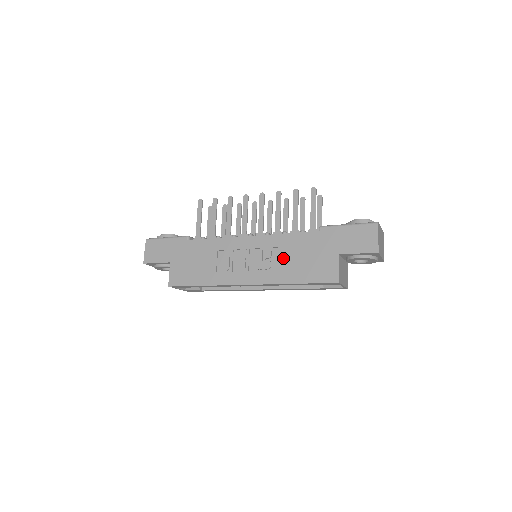
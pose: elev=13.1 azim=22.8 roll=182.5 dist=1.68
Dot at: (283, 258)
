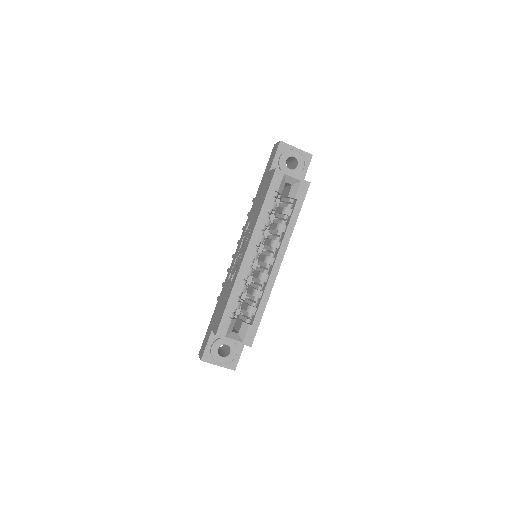
Dot at: (252, 218)
